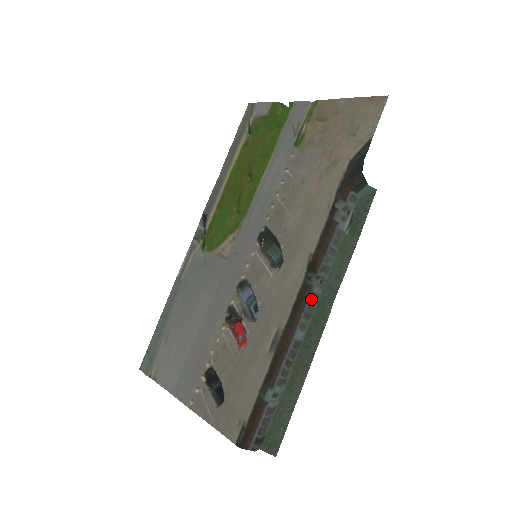
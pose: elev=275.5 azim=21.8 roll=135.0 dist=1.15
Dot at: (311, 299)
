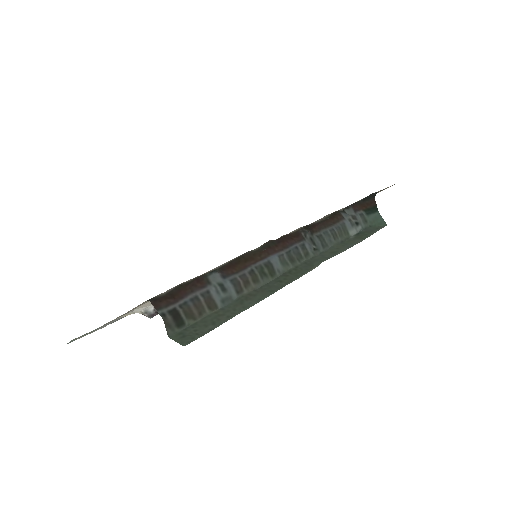
Dot at: (300, 246)
